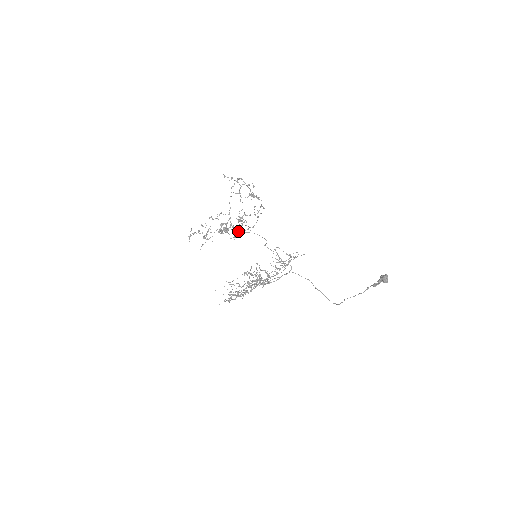
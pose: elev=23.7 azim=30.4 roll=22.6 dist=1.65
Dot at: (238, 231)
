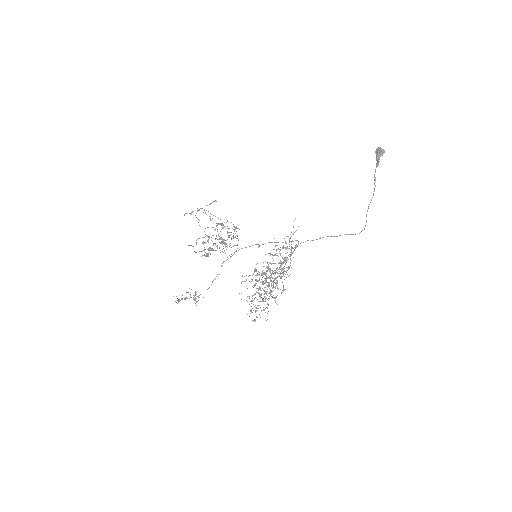
Dot at: (224, 243)
